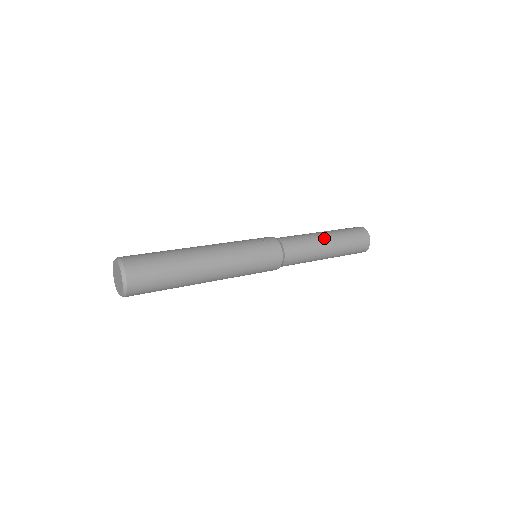
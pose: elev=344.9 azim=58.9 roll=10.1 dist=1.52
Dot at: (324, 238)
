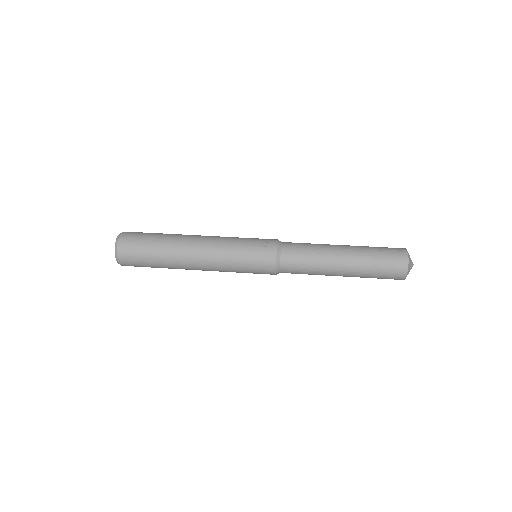
Dot at: (338, 258)
